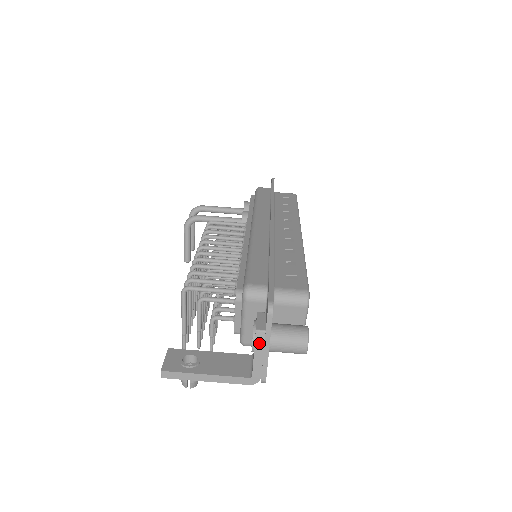
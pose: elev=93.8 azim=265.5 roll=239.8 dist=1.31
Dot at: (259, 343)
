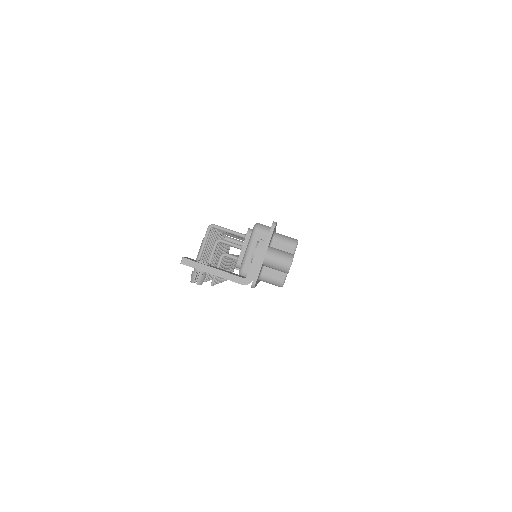
Dot at: (259, 249)
